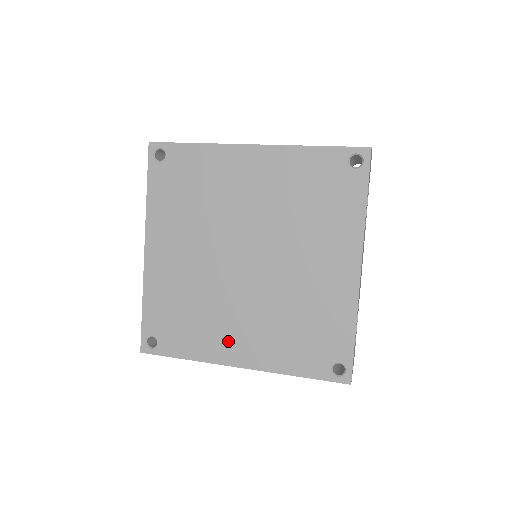
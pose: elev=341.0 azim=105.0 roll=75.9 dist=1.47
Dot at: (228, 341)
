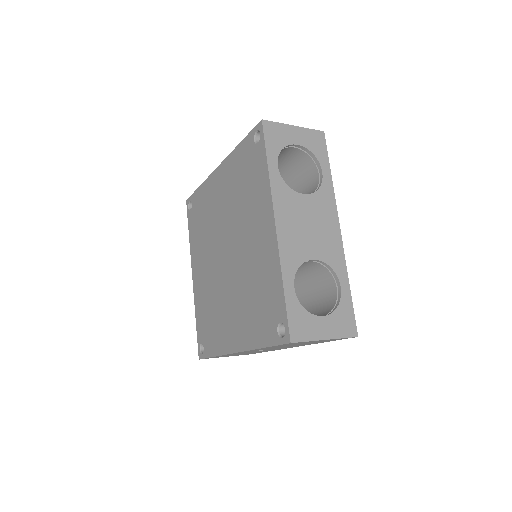
Dot at: (228, 331)
